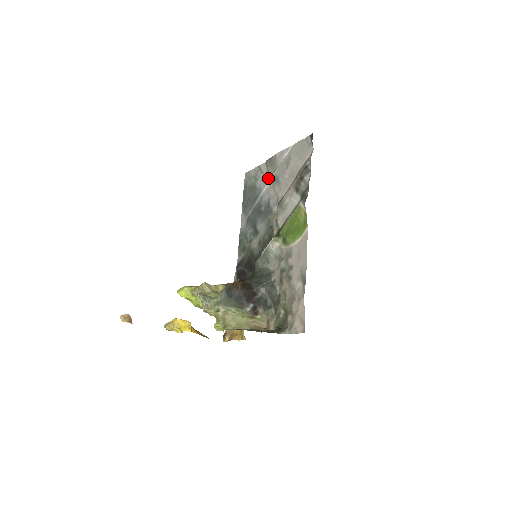
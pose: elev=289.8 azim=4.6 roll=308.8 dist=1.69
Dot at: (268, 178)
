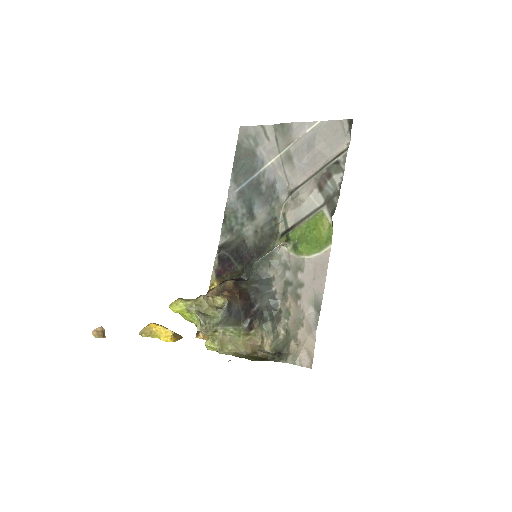
Dot at: (276, 150)
